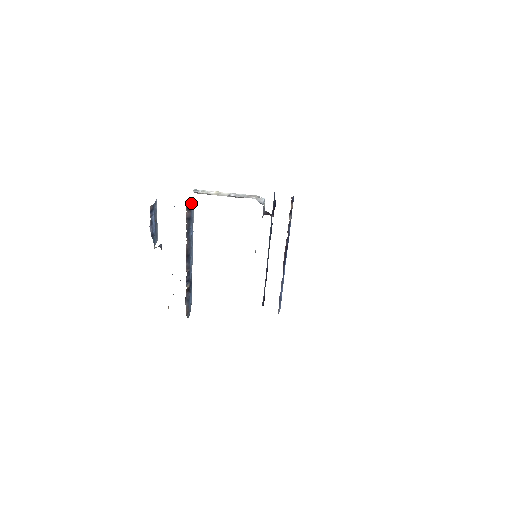
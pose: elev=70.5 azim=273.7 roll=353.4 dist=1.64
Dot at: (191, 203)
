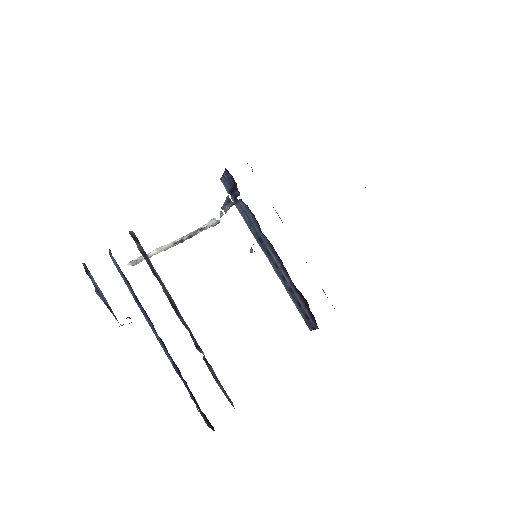
Dot at: (134, 234)
